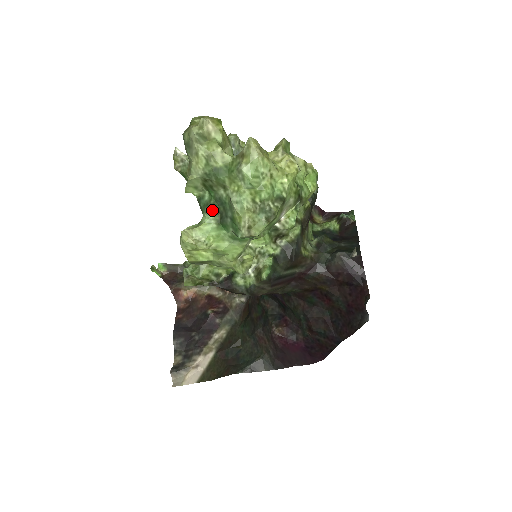
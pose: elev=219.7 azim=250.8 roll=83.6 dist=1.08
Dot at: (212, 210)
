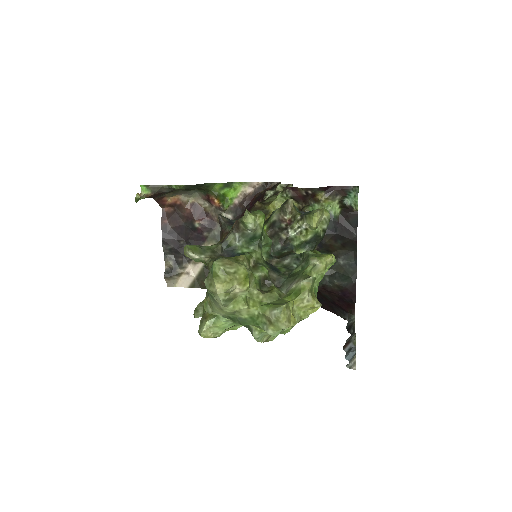
Dot at: occluded
